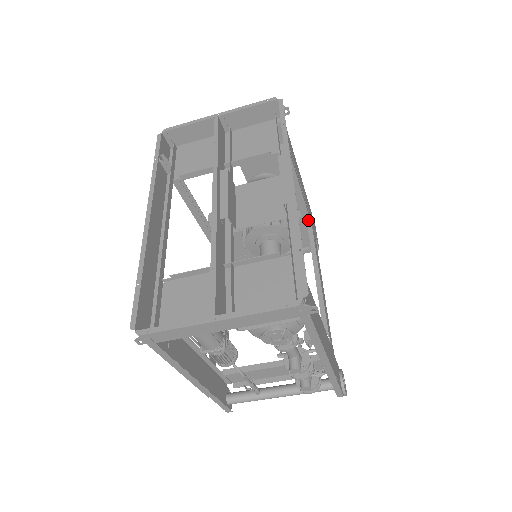
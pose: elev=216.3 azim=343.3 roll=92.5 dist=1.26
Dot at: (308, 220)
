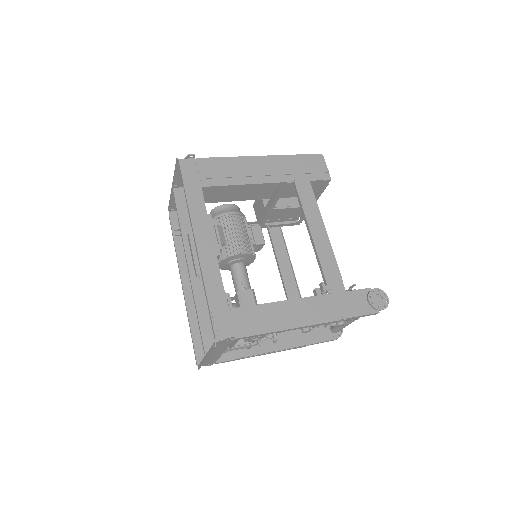
Dot at: (289, 183)
